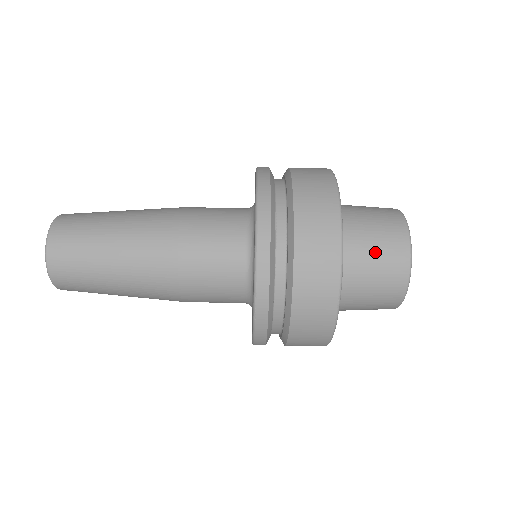
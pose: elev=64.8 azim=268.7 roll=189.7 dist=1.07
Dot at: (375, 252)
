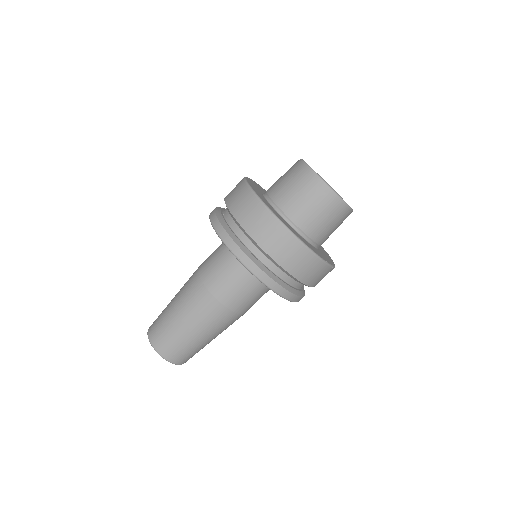
Dot at: (286, 181)
